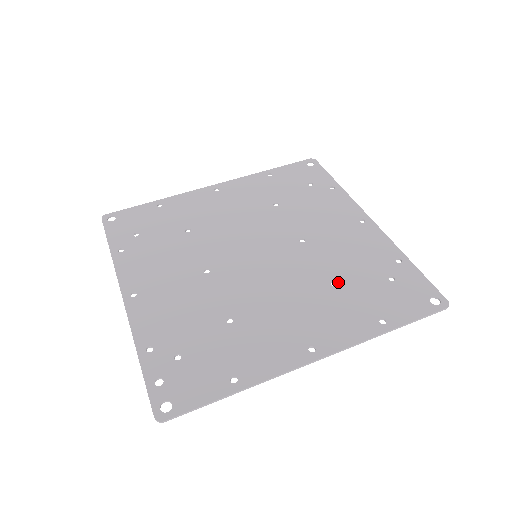
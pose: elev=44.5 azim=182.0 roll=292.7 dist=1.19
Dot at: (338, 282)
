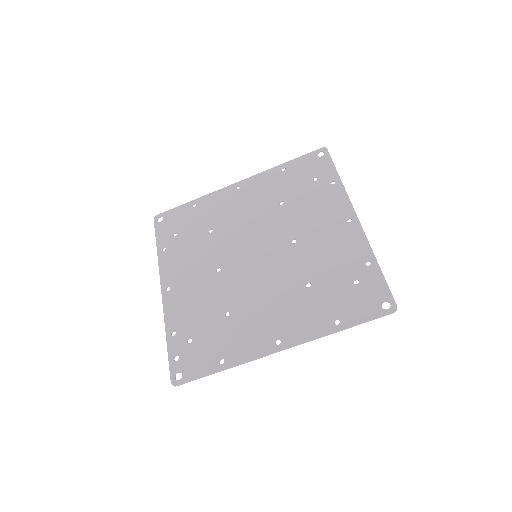
Dot at: (312, 283)
